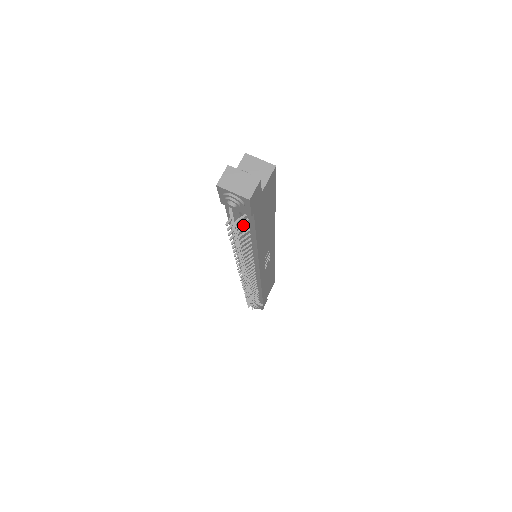
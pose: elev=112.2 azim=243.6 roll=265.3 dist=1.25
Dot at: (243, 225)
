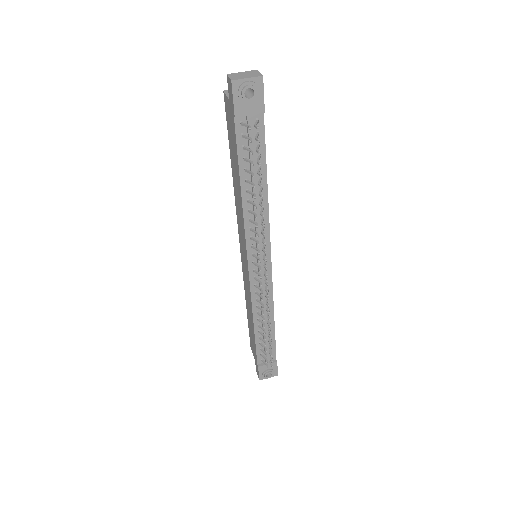
Dot at: (254, 151)
